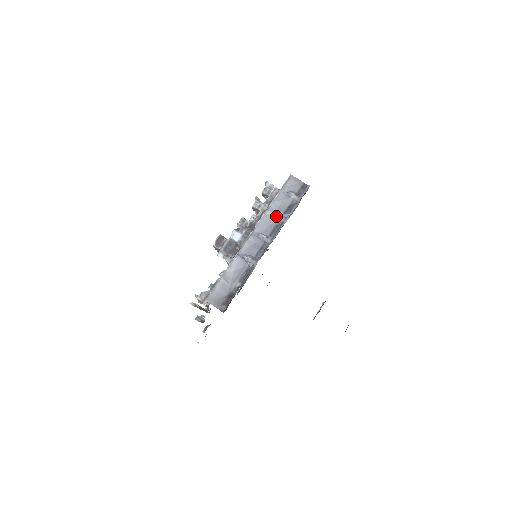
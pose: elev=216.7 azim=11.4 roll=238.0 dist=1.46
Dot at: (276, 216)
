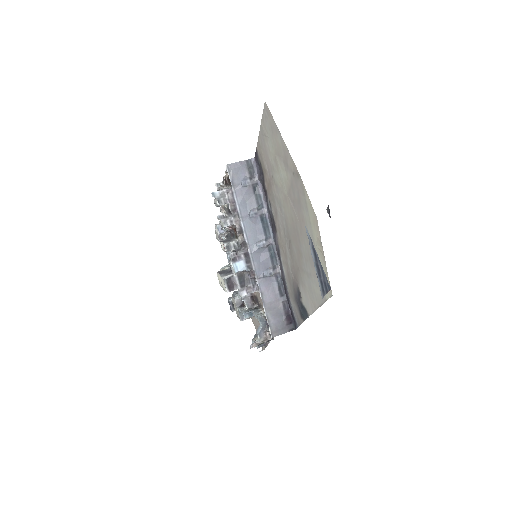
Dot at: (254, 215)
